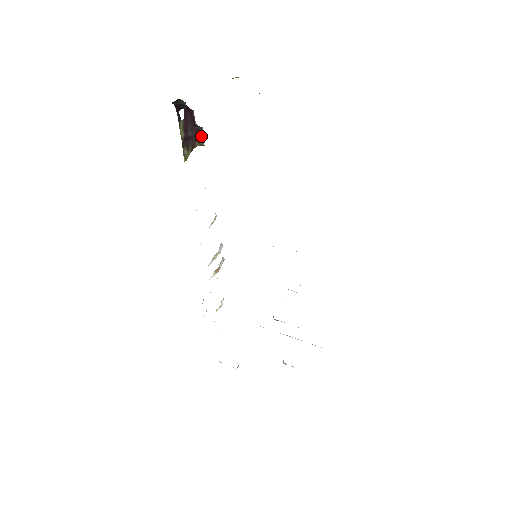
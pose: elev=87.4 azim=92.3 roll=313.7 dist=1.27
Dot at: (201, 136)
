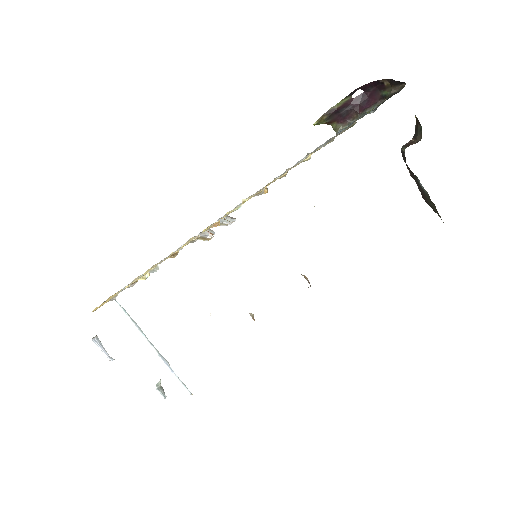
Dot at: (344, 122)
